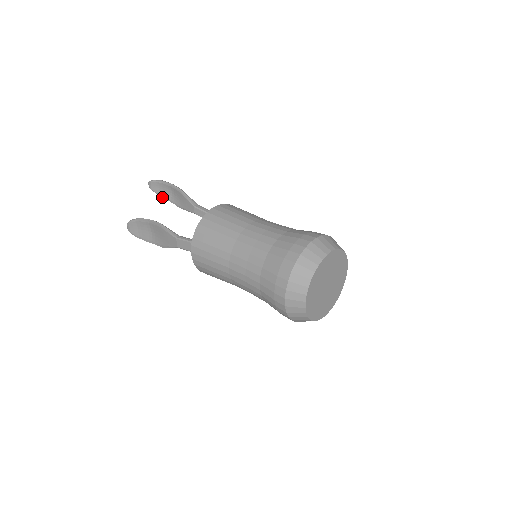
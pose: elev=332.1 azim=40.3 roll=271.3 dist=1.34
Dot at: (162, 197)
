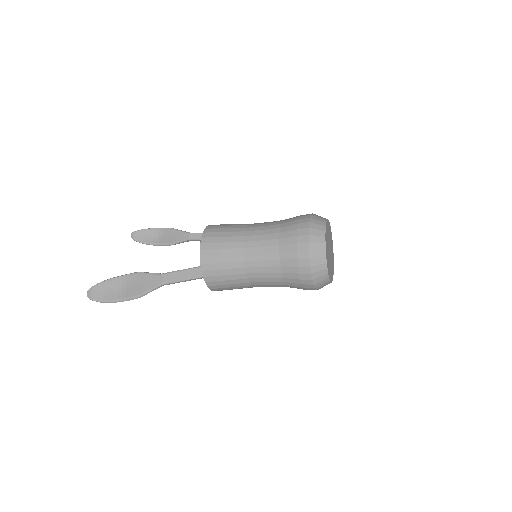
Dot at: (146, 243)
